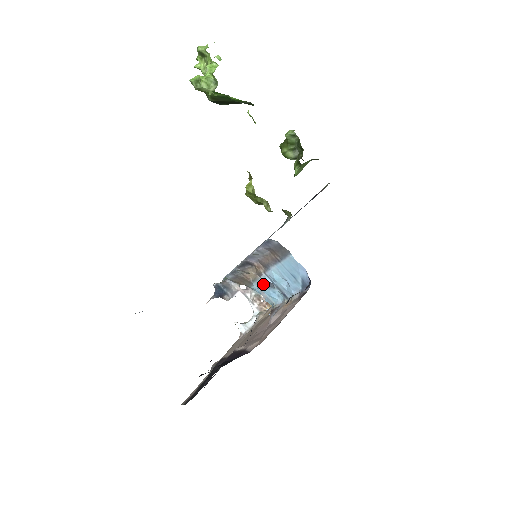
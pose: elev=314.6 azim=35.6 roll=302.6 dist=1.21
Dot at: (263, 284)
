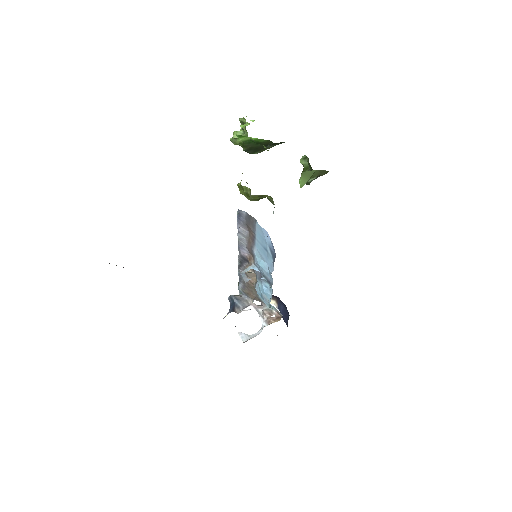
Dot at: (257, 279)
